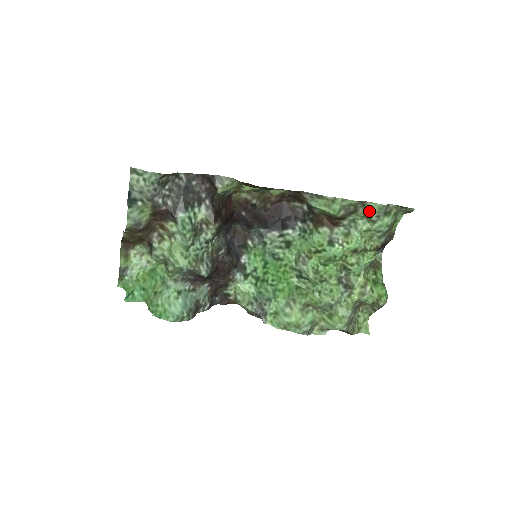
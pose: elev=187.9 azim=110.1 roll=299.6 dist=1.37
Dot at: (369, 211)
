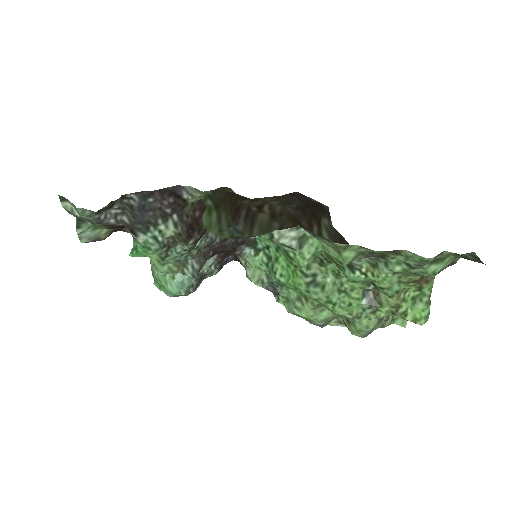
Dot at: (405, 258)
